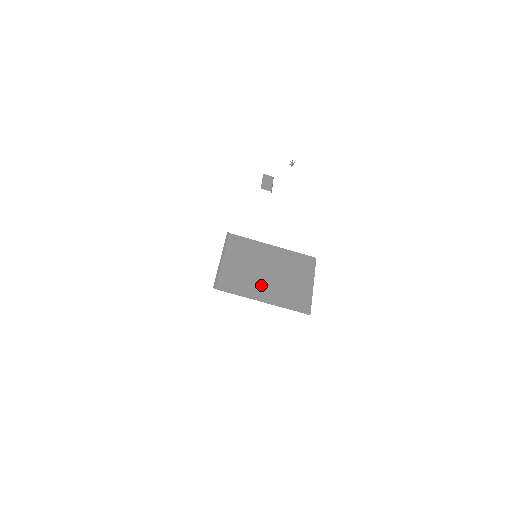
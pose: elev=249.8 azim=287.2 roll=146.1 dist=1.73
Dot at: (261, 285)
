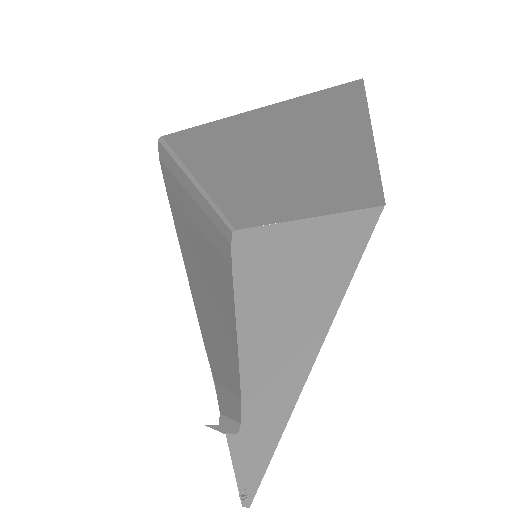
Dot at: (286, 199)
